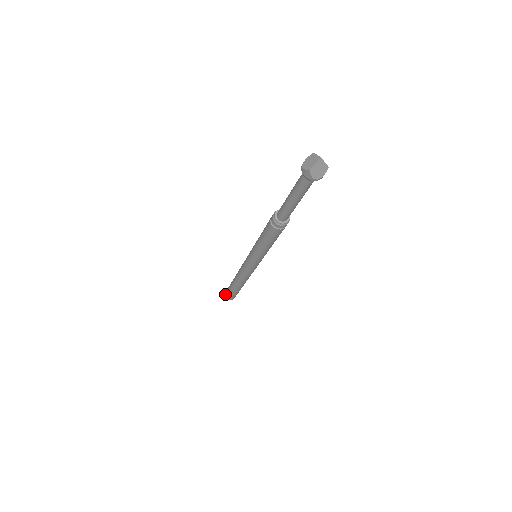
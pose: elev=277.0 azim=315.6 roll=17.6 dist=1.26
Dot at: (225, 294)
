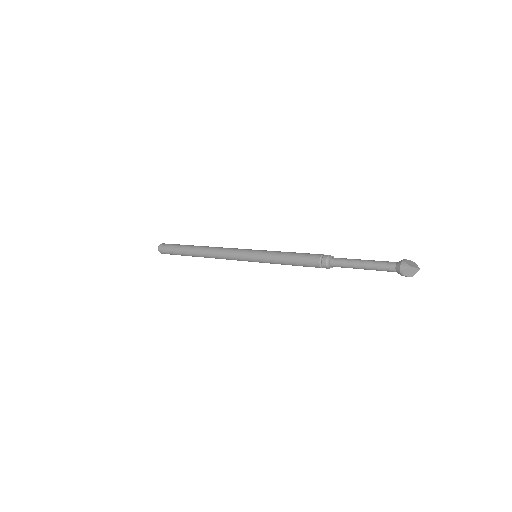
Dot at: (164, 244)
